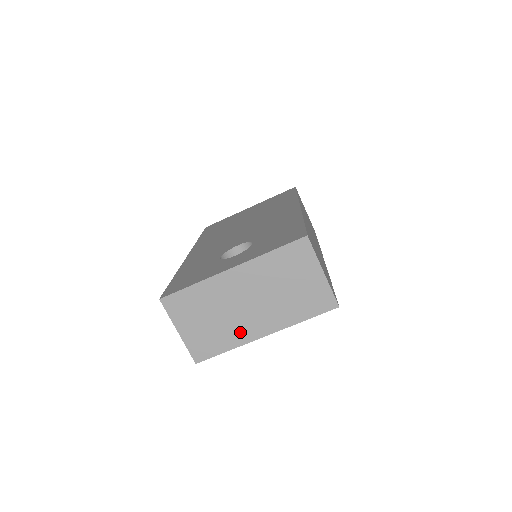
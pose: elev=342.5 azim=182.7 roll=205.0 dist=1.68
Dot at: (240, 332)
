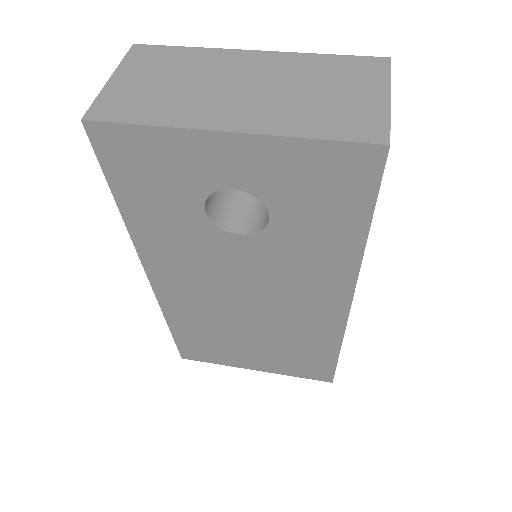
Dot at: (194, 112)
